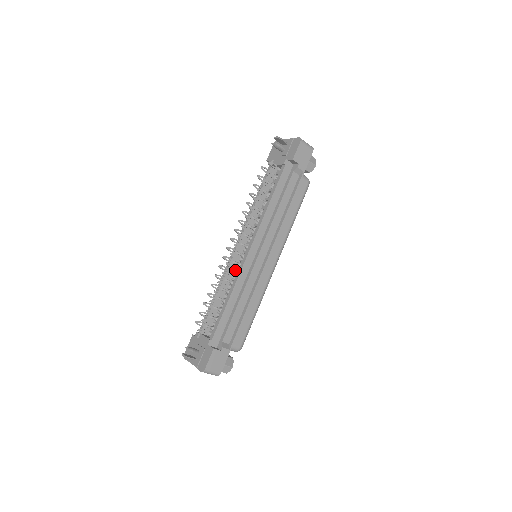
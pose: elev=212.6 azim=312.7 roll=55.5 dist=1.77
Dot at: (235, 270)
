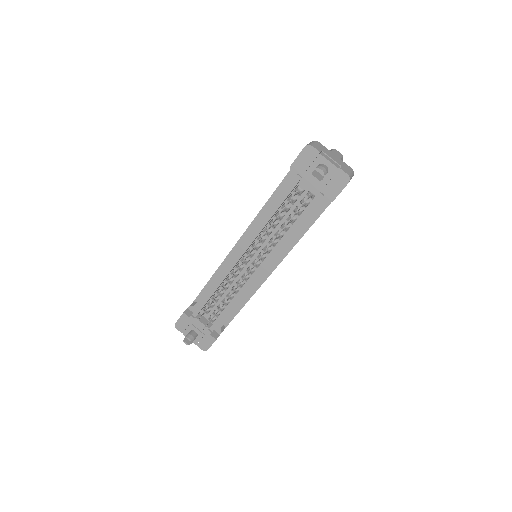
Dot at: (233, 269)
